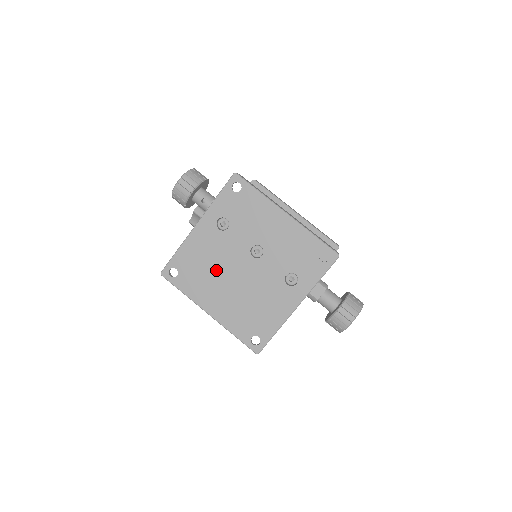
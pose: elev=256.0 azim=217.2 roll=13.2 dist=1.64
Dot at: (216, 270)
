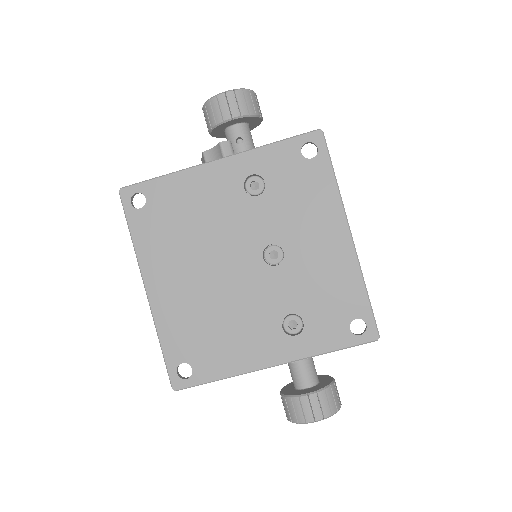
Dot at: (200, 239)
